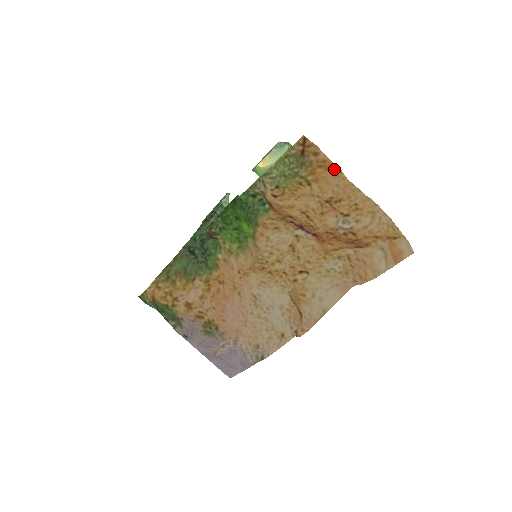
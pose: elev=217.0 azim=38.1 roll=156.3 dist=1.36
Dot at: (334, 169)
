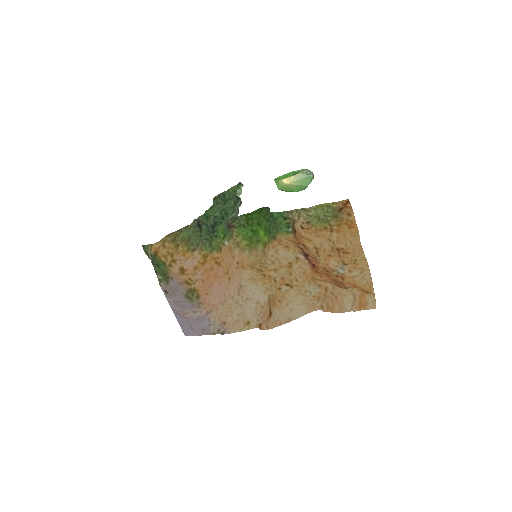
Dot at: (355, 230)
